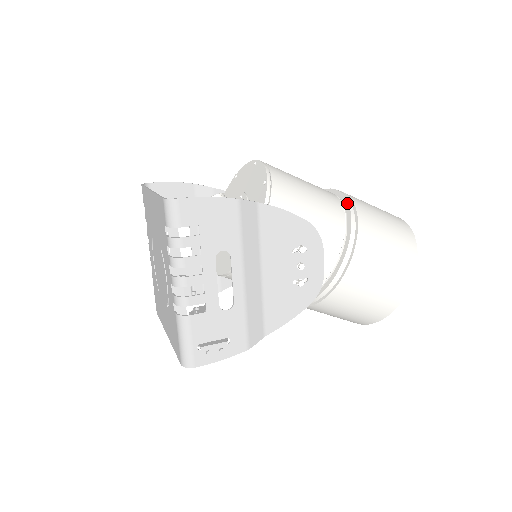
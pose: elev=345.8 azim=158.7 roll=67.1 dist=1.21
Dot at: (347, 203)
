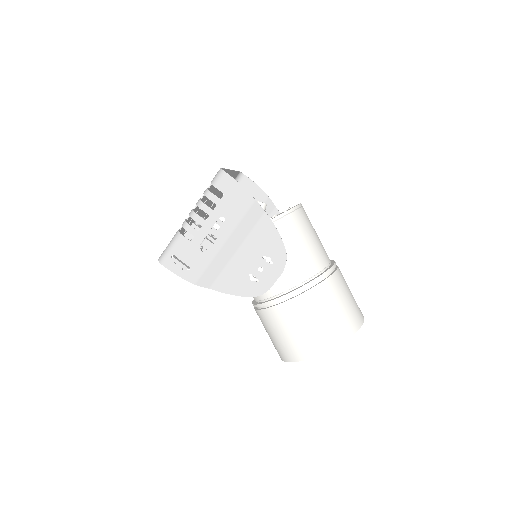
Dot at: (327, 269)
